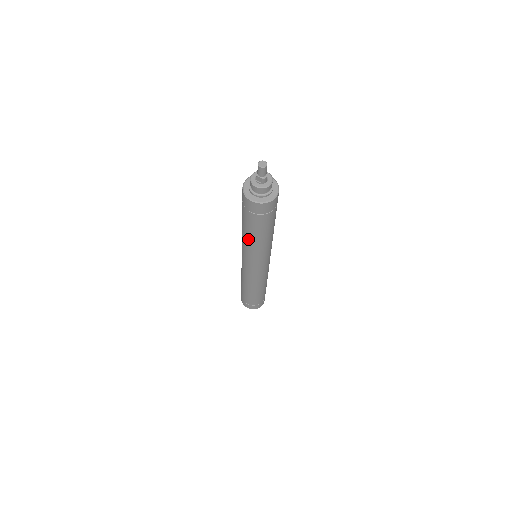
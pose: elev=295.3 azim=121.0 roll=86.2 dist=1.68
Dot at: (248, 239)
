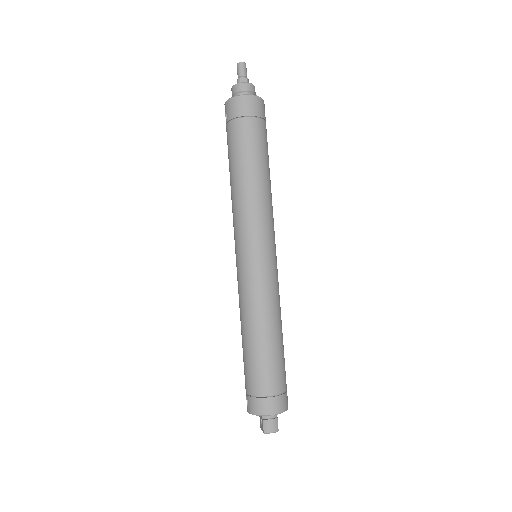
Dot at: (251, 179)
